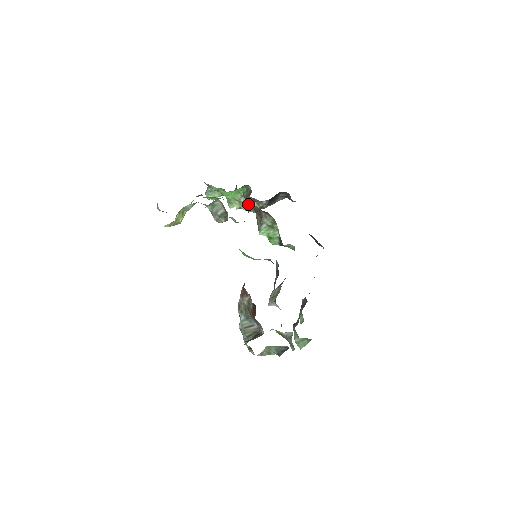
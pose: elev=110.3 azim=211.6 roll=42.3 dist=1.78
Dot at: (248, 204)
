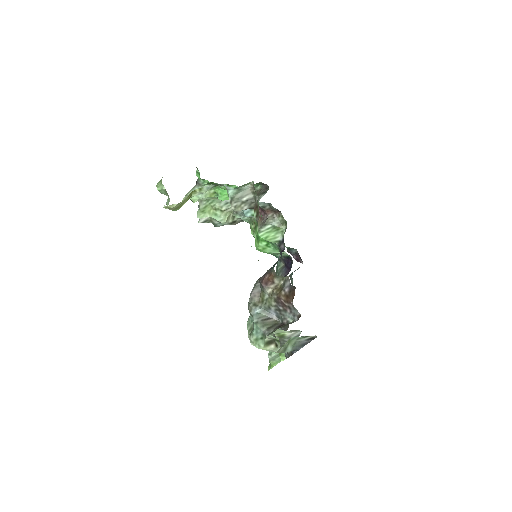
Dot at: occluded
